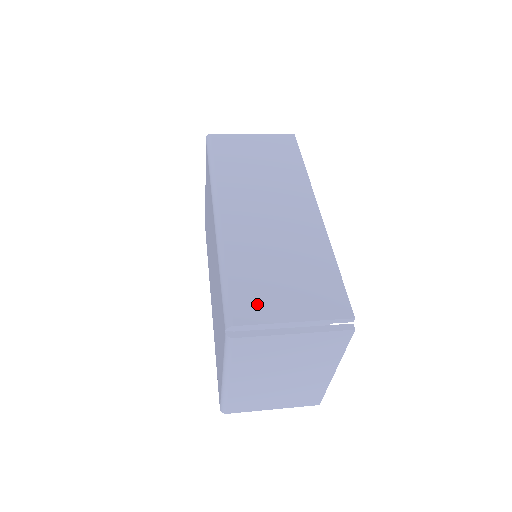
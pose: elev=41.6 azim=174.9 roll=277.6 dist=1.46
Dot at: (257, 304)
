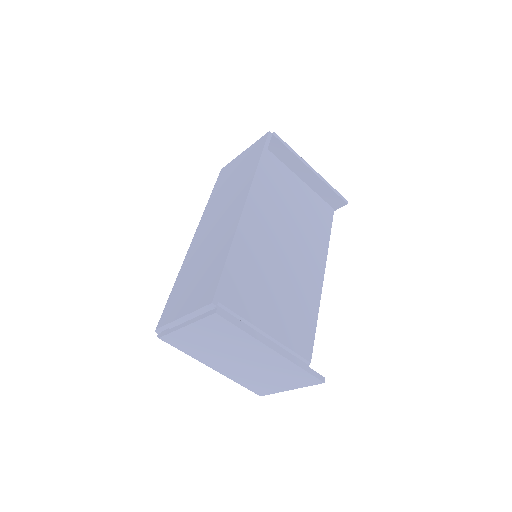
Dot at: (173, 308)
